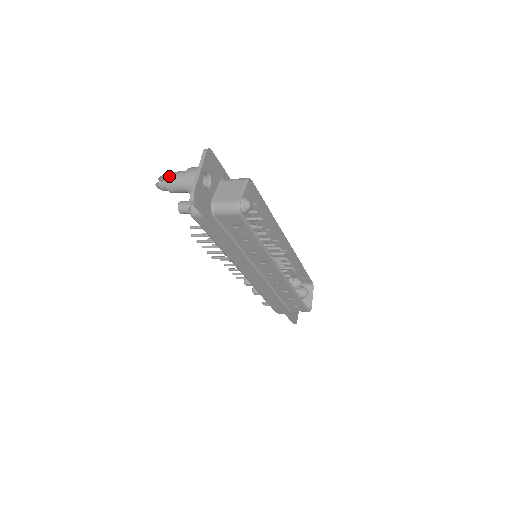
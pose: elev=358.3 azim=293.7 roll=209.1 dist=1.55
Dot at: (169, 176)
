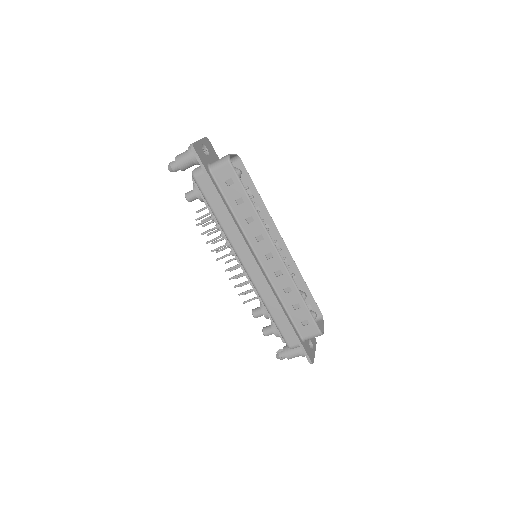
Dot at: (178, 155)
